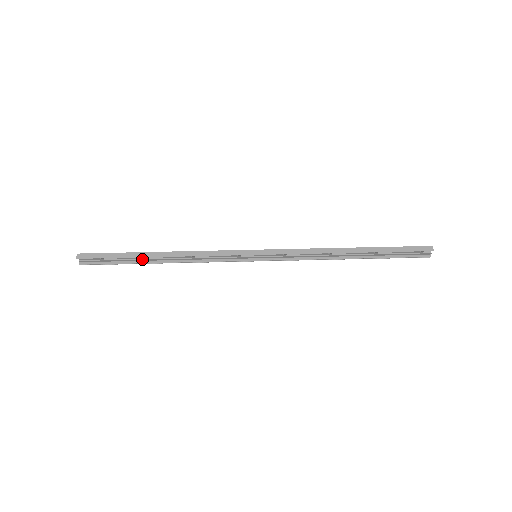
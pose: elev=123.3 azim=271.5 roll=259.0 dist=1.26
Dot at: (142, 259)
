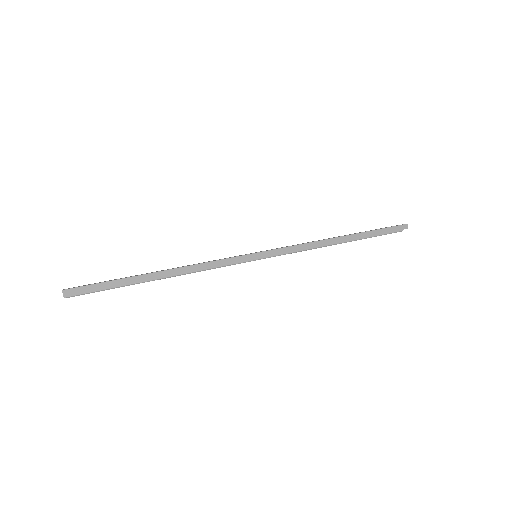
Dot at: (139, 281)
